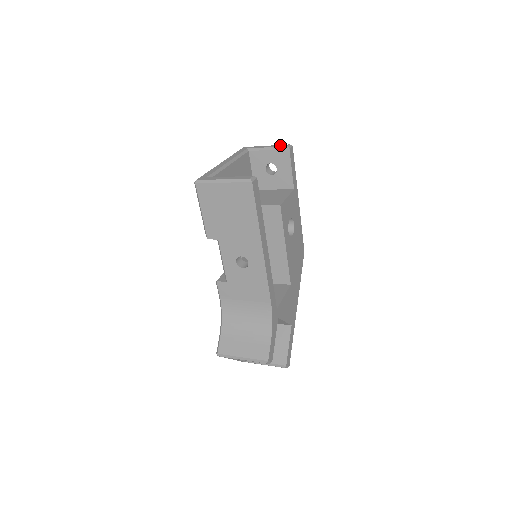
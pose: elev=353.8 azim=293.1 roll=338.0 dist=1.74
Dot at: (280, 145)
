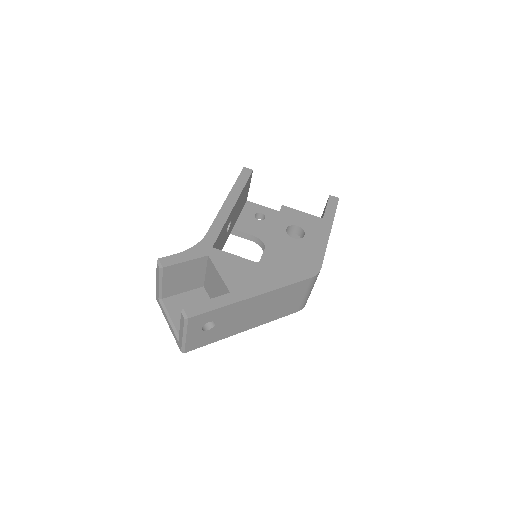
Dot at: occluded
